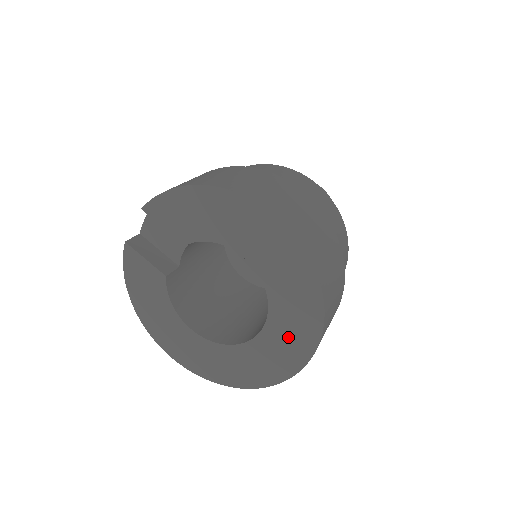
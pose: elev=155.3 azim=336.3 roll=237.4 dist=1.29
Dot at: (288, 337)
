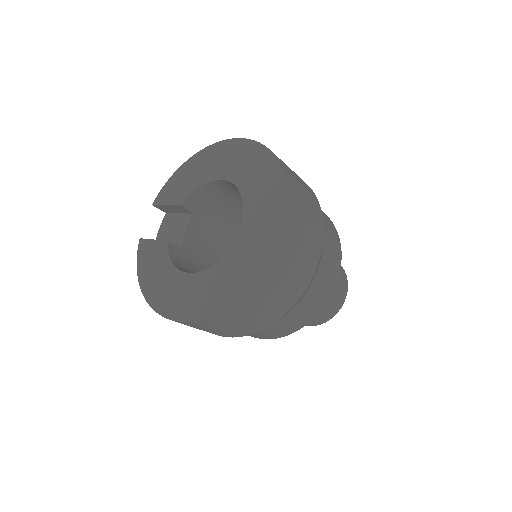
Dot at: (263, 211)
